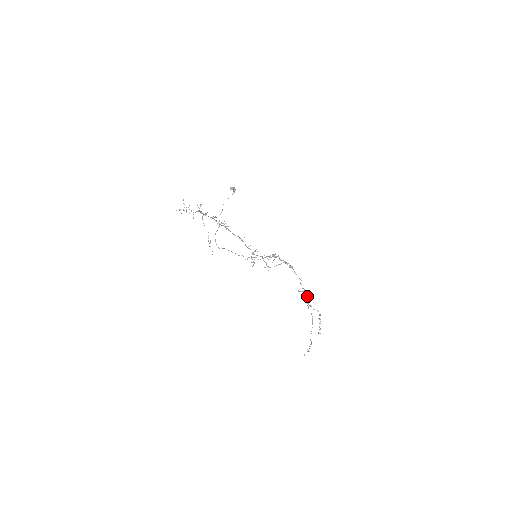
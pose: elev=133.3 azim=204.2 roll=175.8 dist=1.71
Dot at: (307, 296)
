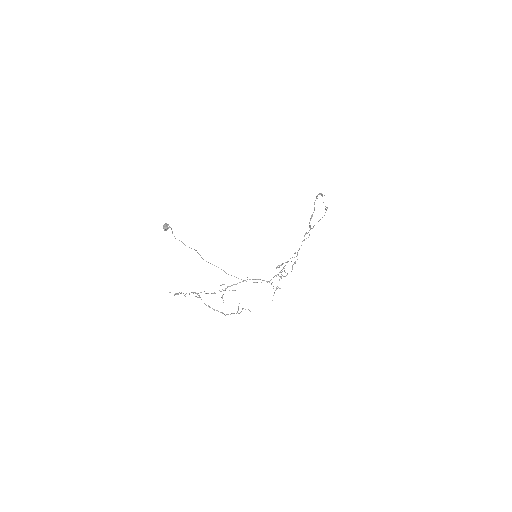
Dot at: occluded
